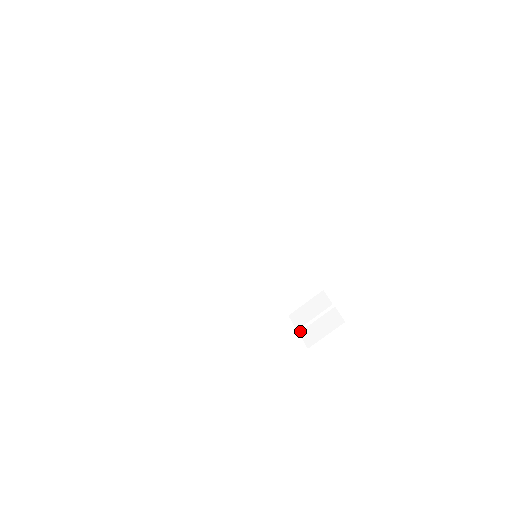
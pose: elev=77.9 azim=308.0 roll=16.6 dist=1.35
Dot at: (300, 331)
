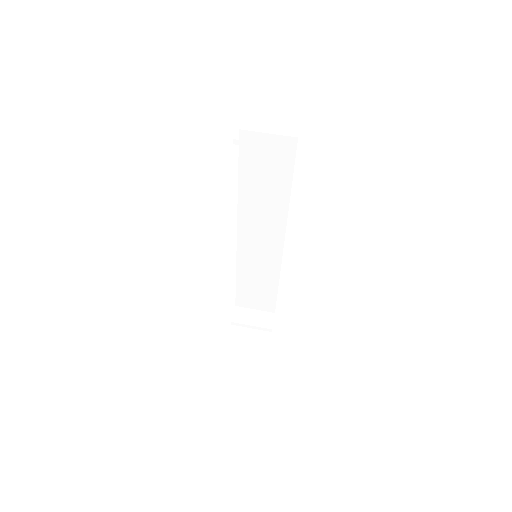
Dot at: (233, 324)
